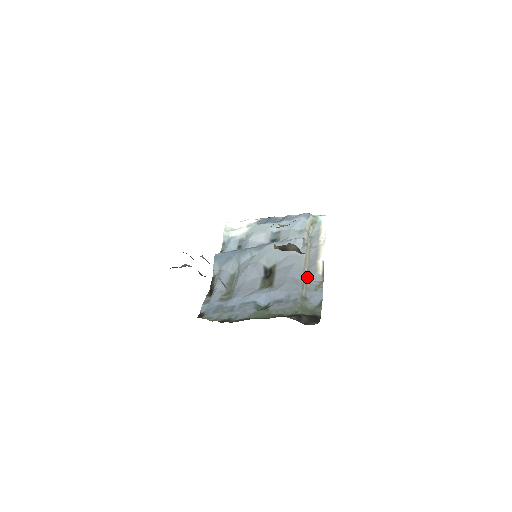
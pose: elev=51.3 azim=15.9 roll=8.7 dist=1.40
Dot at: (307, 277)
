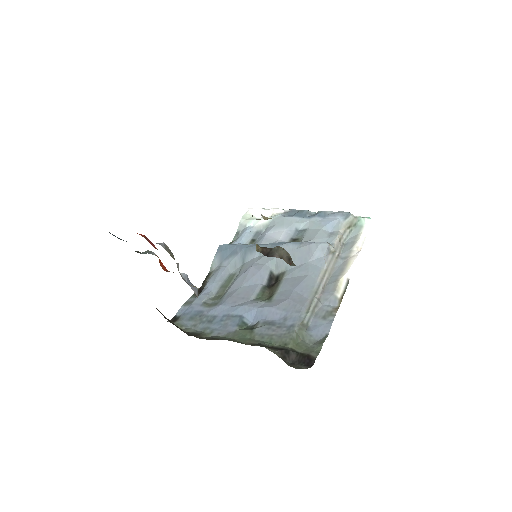
Dot at: (319, 297)
